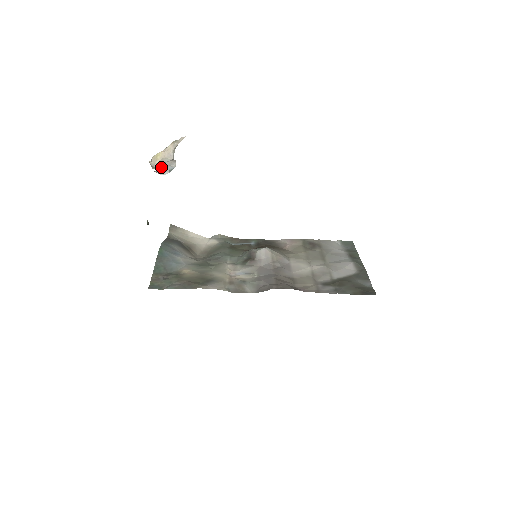
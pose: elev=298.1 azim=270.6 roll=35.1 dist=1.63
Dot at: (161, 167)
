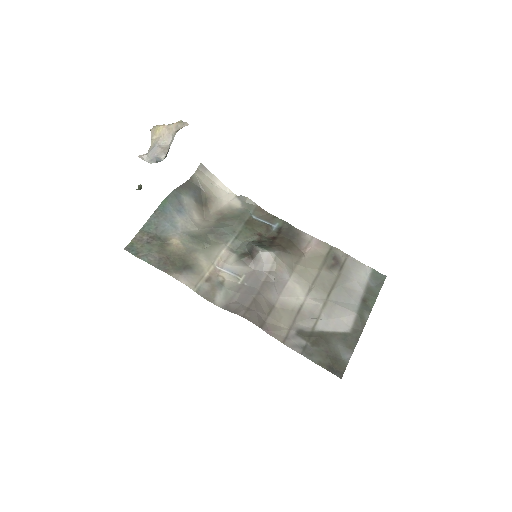
Dot at: (151, 151)
